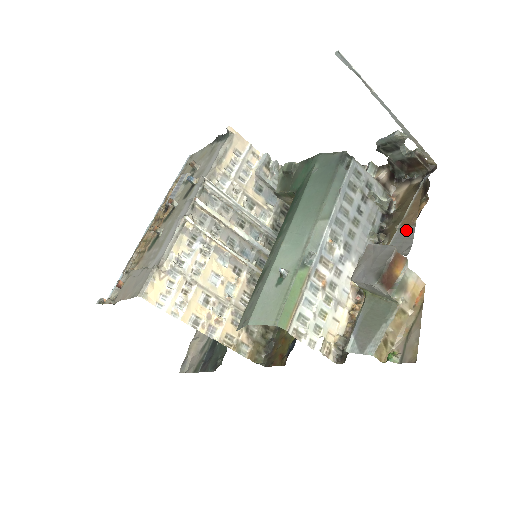
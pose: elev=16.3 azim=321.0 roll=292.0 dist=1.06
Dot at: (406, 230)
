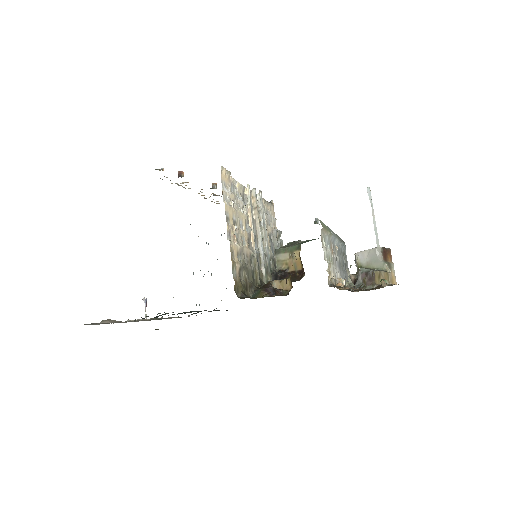
Dot at: occluded
